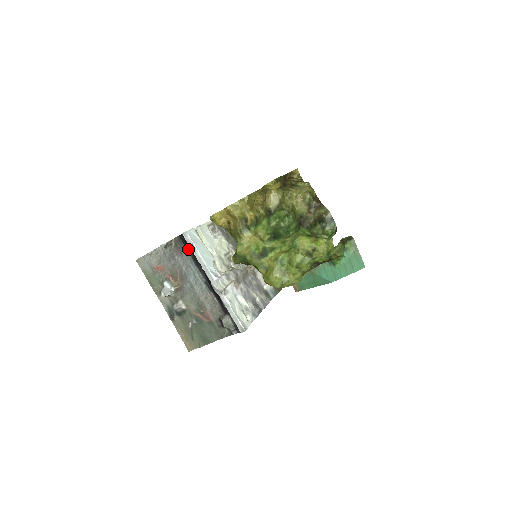
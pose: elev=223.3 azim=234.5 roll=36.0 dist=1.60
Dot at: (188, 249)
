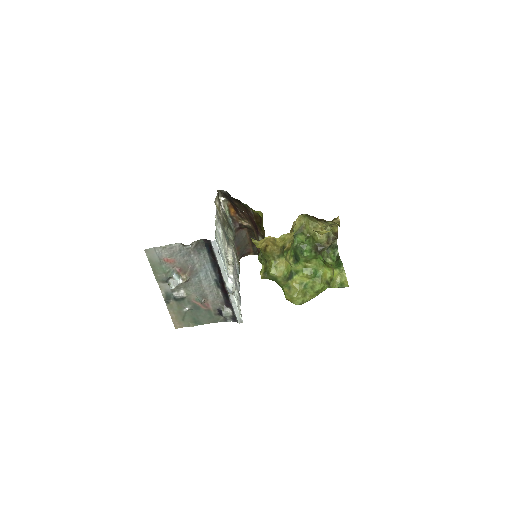
Dot at: (209, 252)
